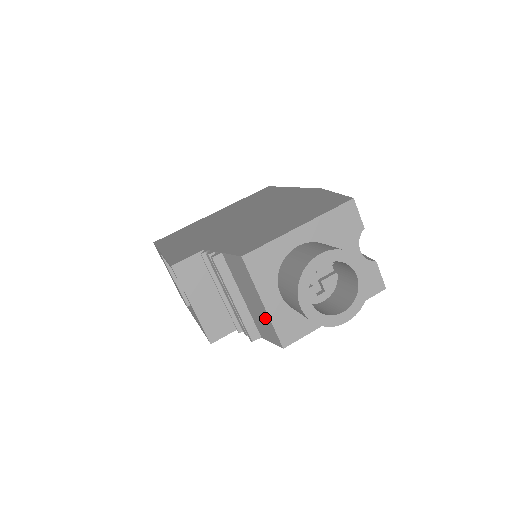
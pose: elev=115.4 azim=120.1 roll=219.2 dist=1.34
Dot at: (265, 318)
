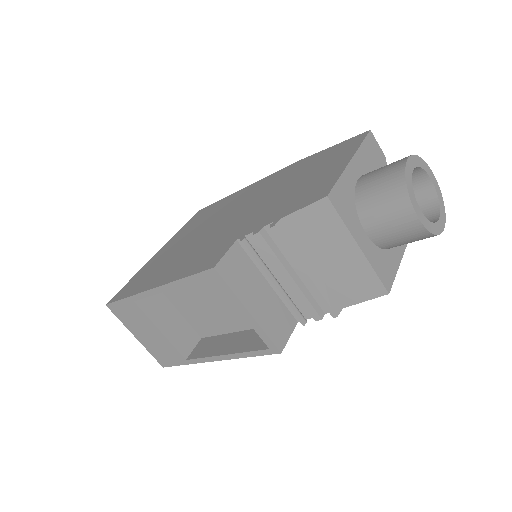
Dot at: (359, 268)
